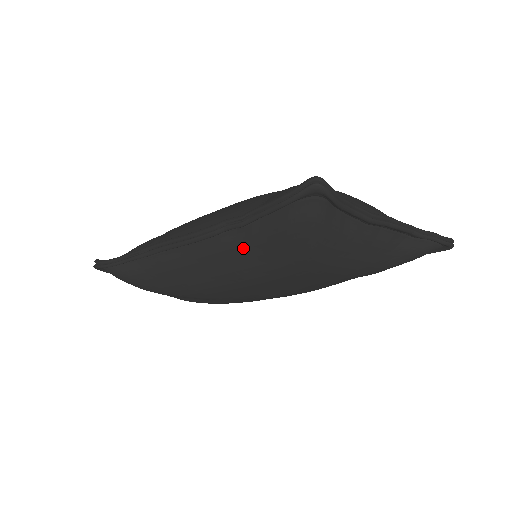
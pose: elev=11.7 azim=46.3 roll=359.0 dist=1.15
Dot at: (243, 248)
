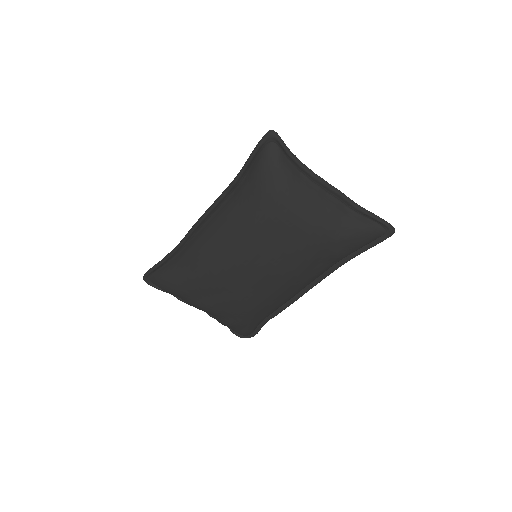
Dot at: (237, 204)
